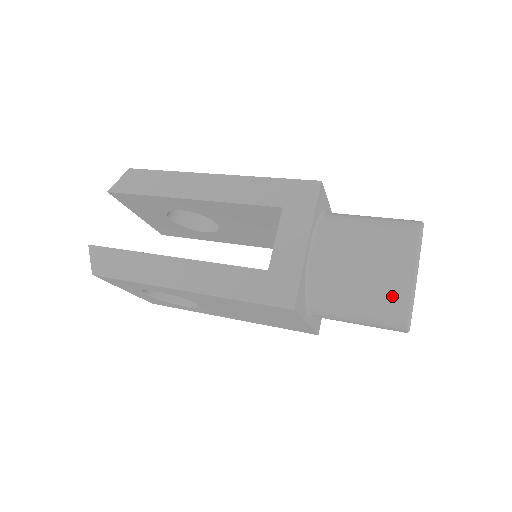
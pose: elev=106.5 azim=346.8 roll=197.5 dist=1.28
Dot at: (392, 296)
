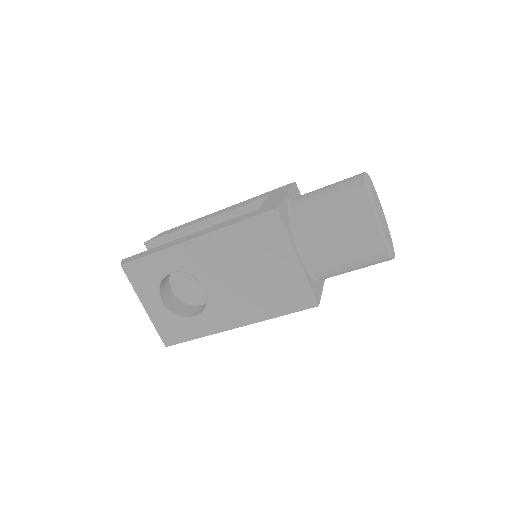
Dot at: (353, 194)
